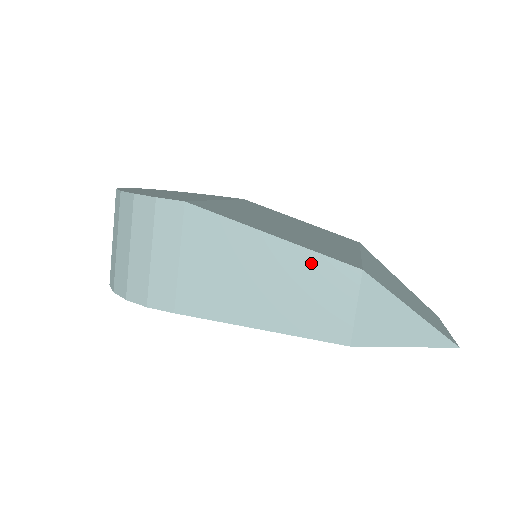
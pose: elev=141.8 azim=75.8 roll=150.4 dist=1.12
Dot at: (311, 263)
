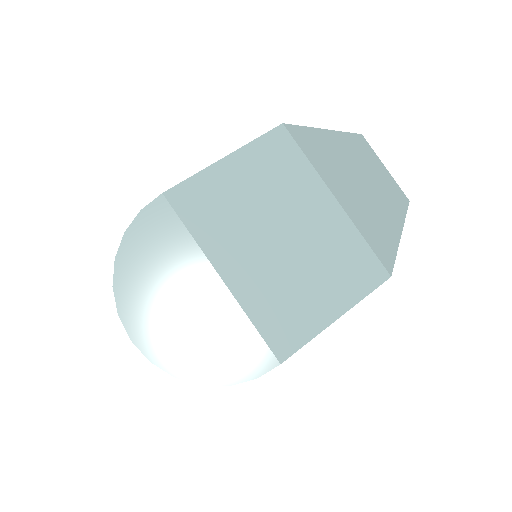
Dot at: occluded
